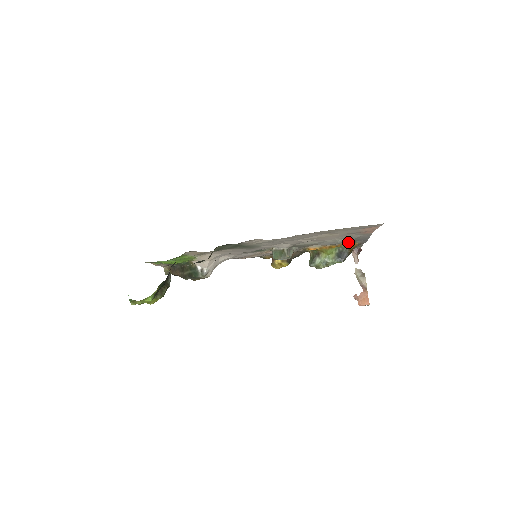
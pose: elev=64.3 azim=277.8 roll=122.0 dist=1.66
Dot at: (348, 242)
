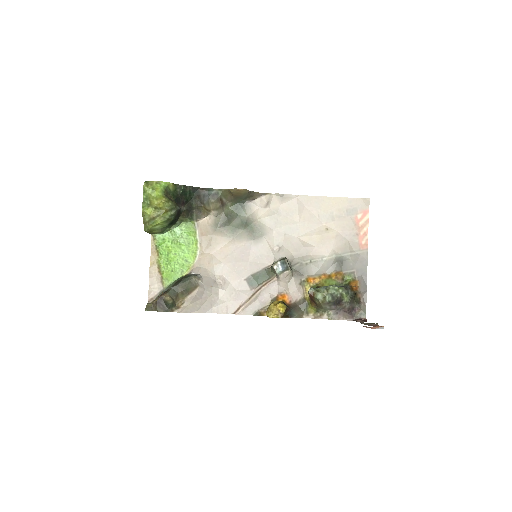
Dot at: (348, 277)
